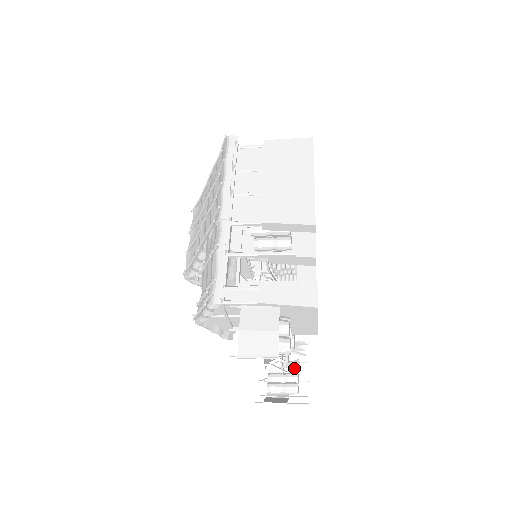
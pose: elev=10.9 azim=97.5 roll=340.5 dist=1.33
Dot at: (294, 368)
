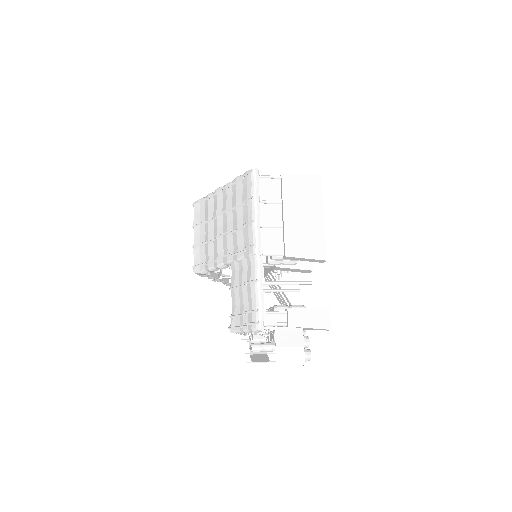
Dot at: occluded
